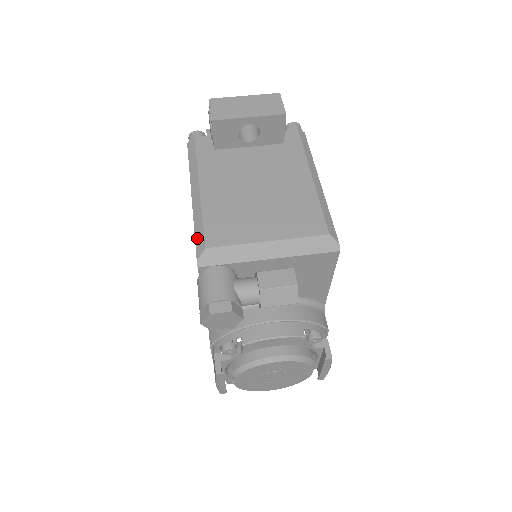
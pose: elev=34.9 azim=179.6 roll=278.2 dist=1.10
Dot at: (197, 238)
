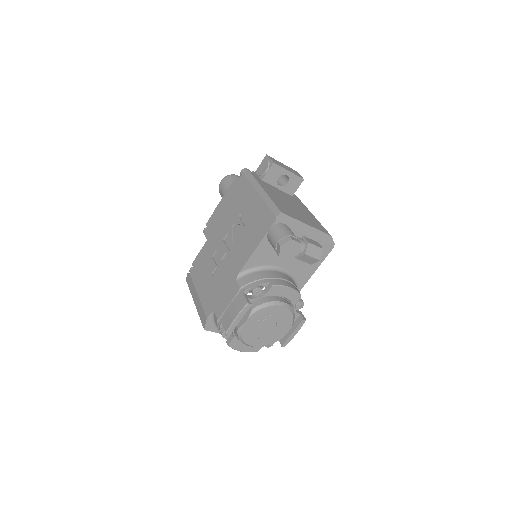
Dot at: (272, 208)
